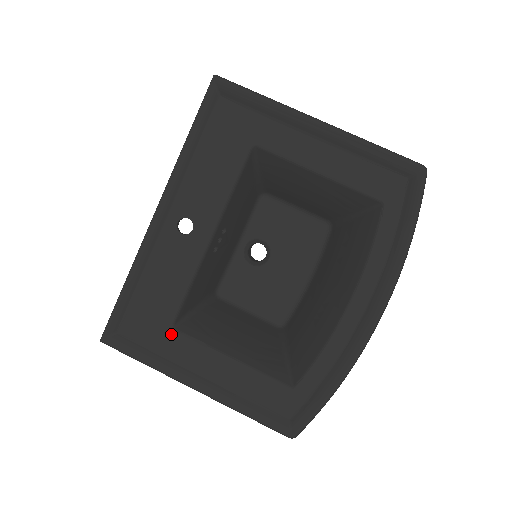
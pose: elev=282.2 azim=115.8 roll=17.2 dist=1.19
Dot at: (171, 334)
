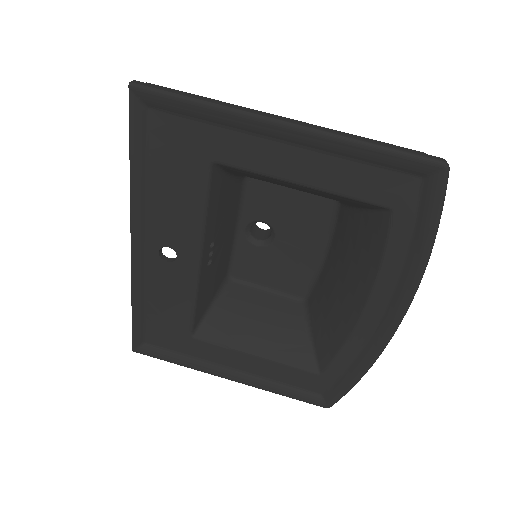
Dot at: (192, 341)
